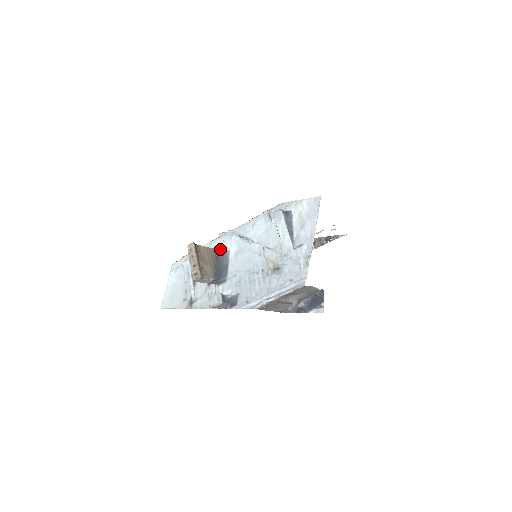
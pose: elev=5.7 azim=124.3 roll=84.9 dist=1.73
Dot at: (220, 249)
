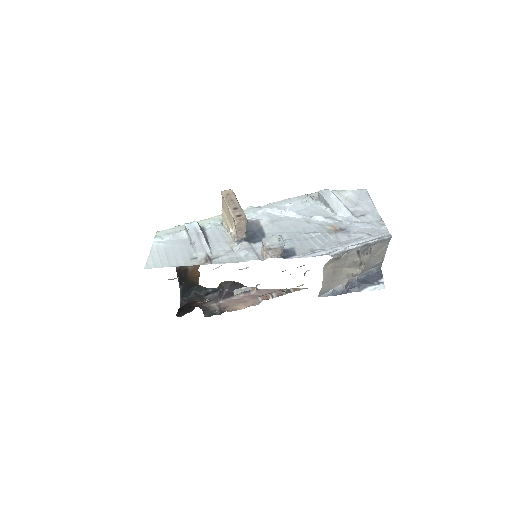
Dot at: occluded
